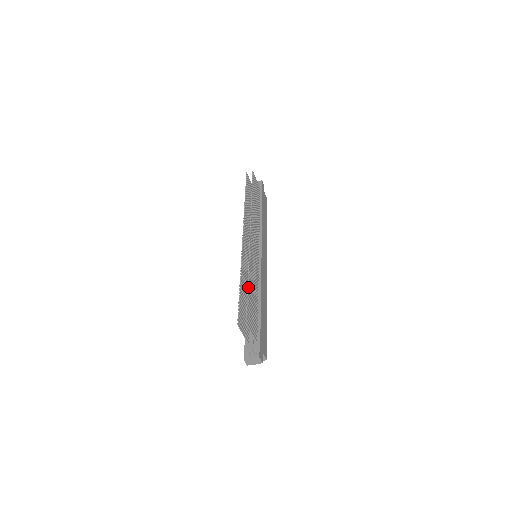
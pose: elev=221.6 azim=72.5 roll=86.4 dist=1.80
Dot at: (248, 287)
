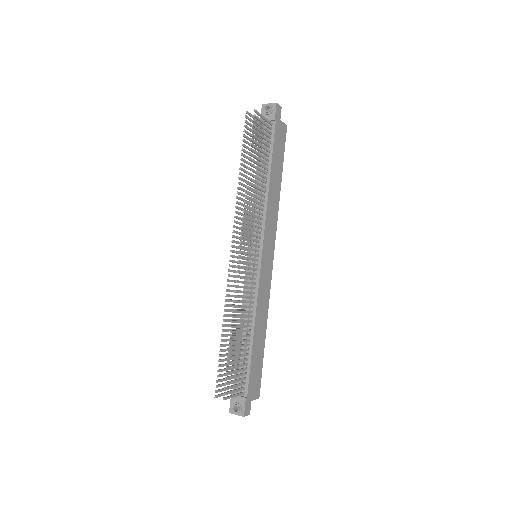
Dot at: (230, 346)
